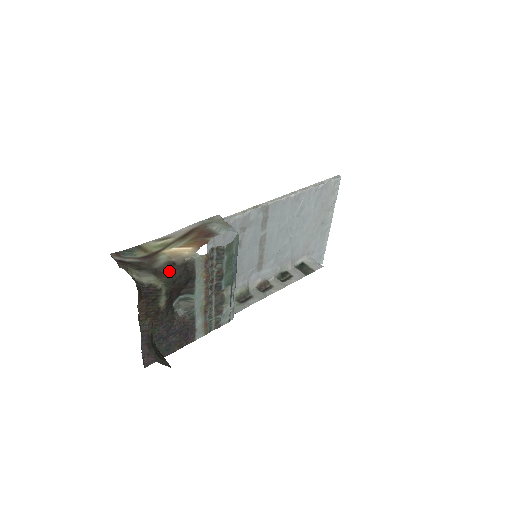
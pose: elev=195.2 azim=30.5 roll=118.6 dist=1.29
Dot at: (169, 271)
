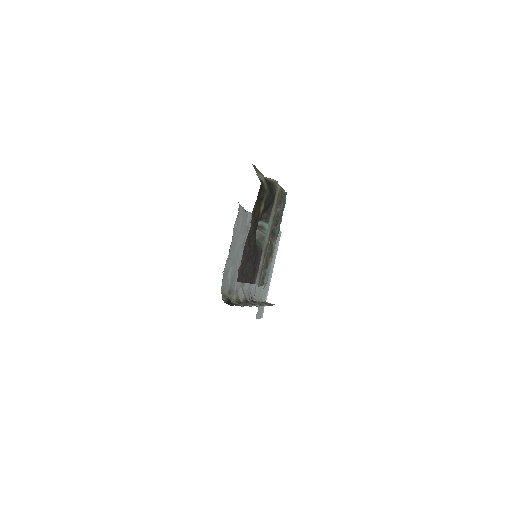
Dot at: (268, 182)
